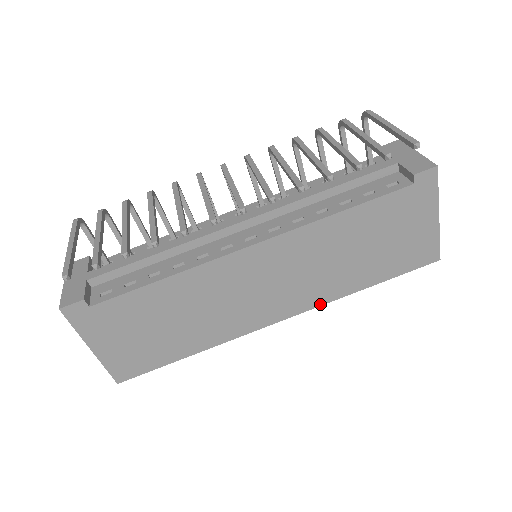
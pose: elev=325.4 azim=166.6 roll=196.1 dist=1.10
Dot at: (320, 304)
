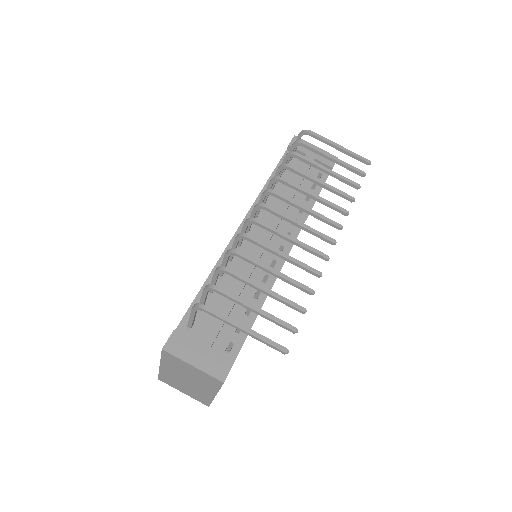
Dot at: occluded
